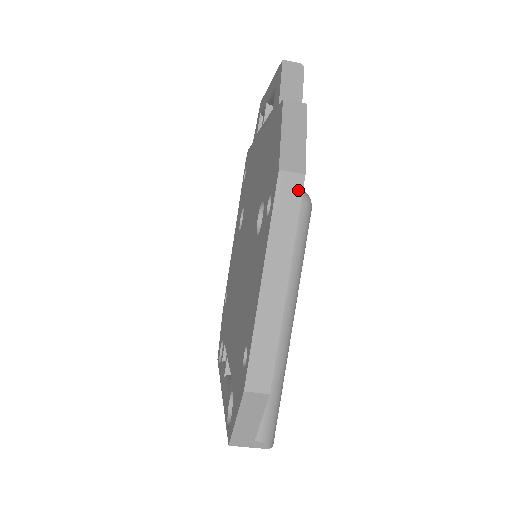
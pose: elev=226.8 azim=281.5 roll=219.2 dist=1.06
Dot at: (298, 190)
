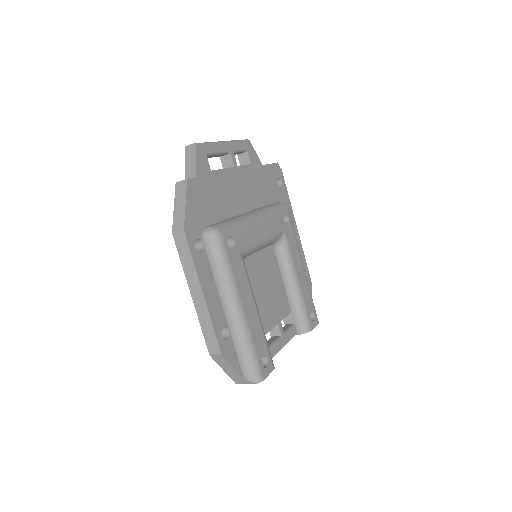
Dot at: (185, 240)
